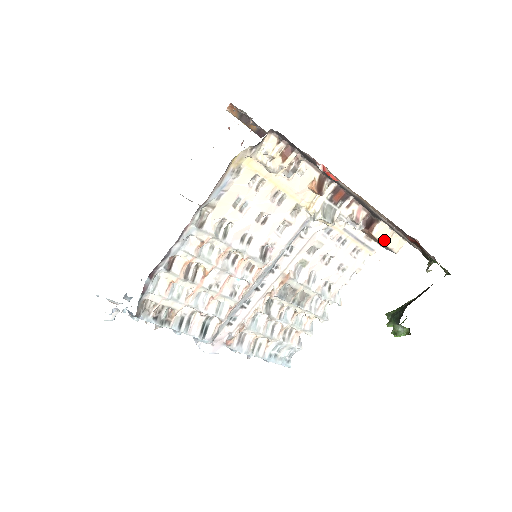
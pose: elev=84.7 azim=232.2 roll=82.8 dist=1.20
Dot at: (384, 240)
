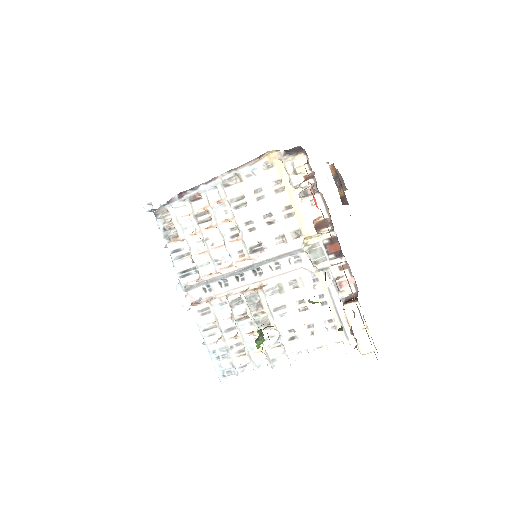
Dot at: (353, 324)
